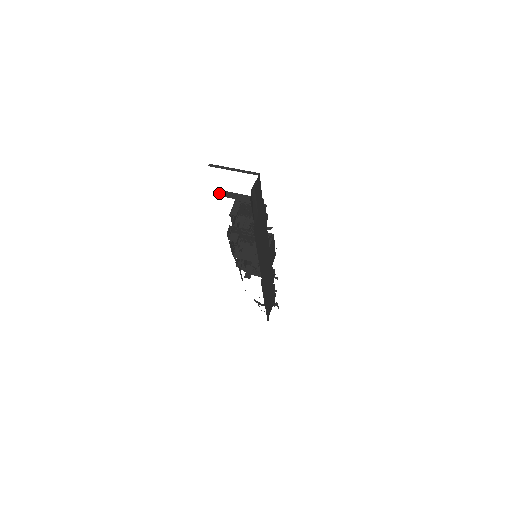
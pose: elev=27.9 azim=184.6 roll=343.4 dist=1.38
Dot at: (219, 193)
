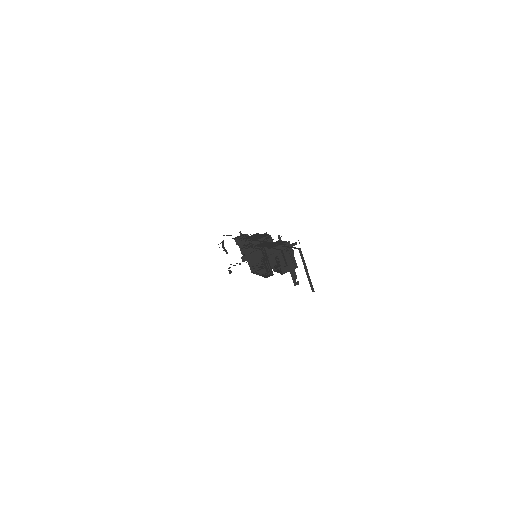
Dot at: (284, 248)
